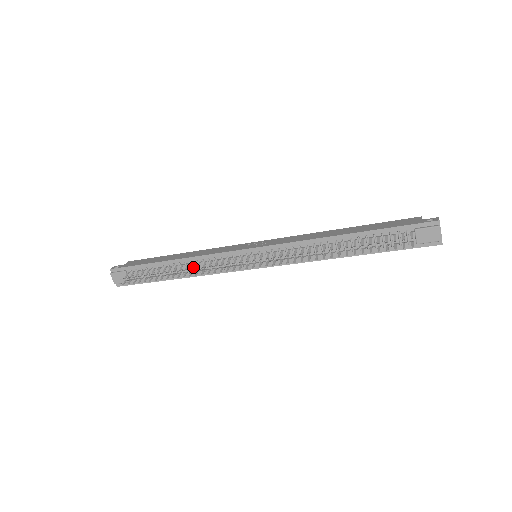
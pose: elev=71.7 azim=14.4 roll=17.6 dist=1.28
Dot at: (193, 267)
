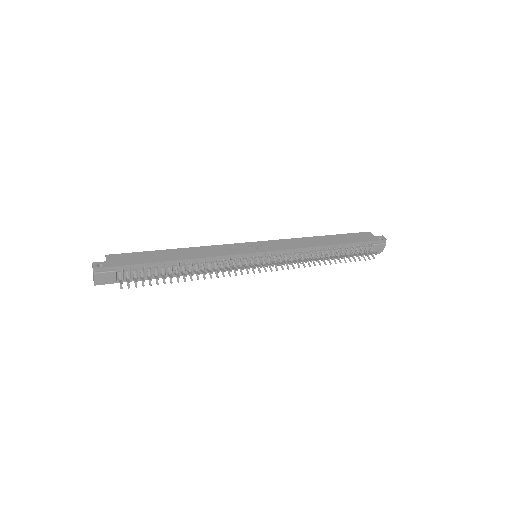
Dot at: (198, 266)
